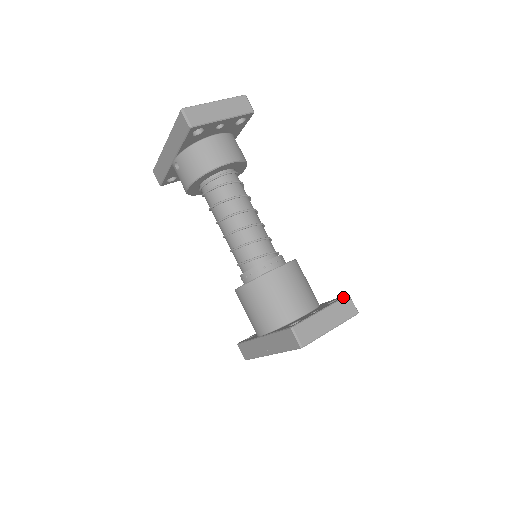
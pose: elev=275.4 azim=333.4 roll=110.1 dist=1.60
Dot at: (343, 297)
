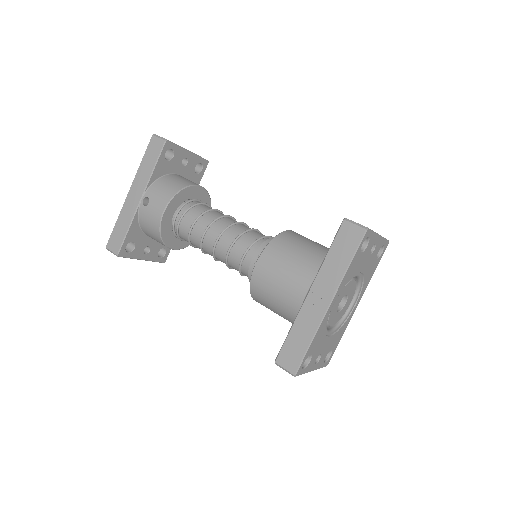
Dot at: occluded
